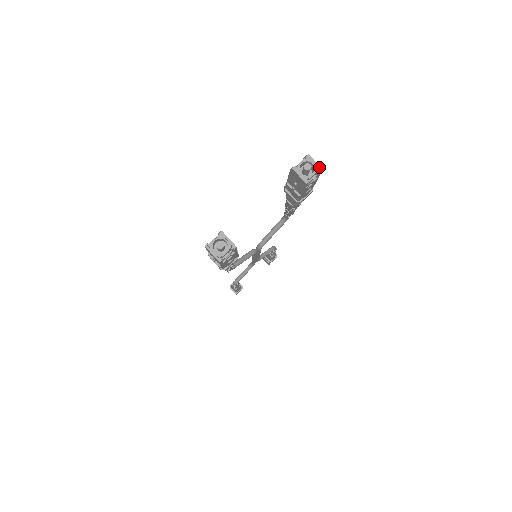
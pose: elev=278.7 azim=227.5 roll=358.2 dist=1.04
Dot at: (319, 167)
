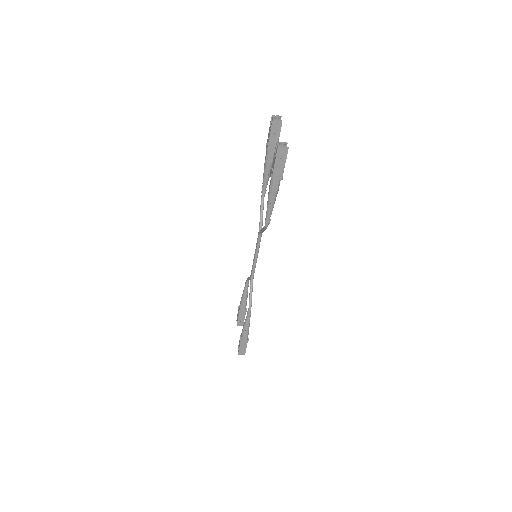
Dot at: (280, 116)
